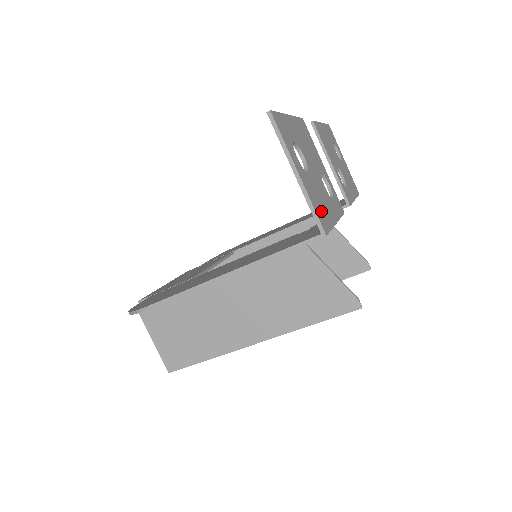
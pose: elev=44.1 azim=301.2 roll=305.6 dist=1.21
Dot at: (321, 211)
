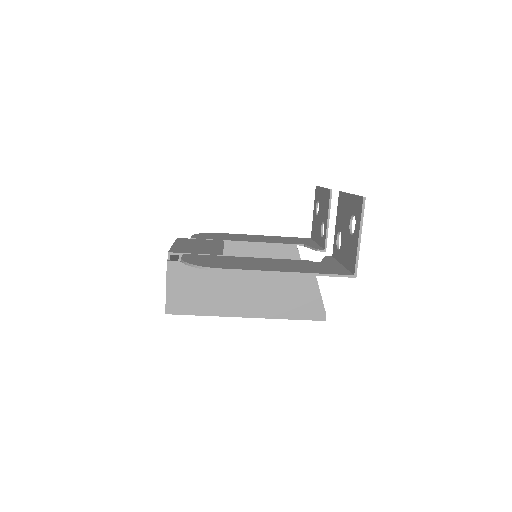
Dot at: occluded
